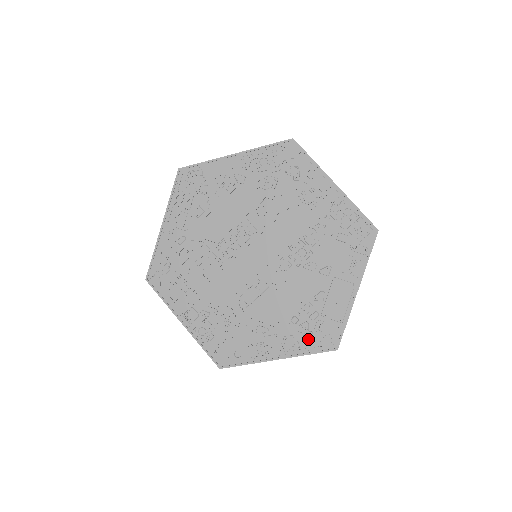
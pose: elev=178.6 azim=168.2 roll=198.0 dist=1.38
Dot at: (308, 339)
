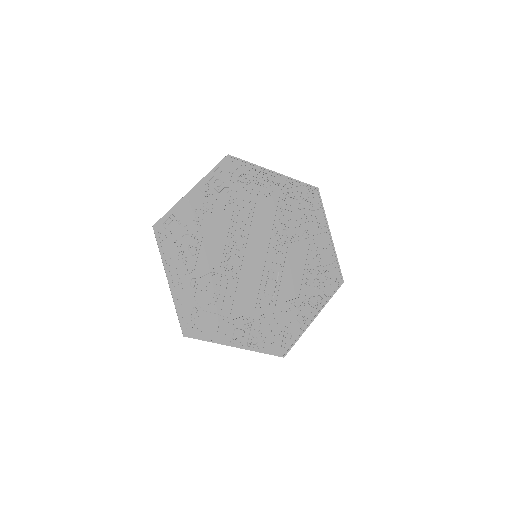
Dot at: (324, 289)
